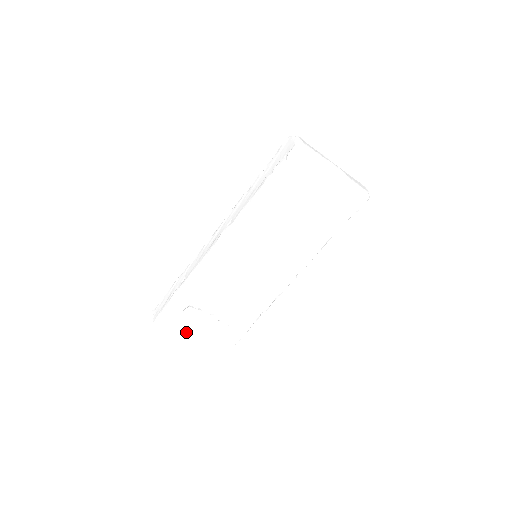
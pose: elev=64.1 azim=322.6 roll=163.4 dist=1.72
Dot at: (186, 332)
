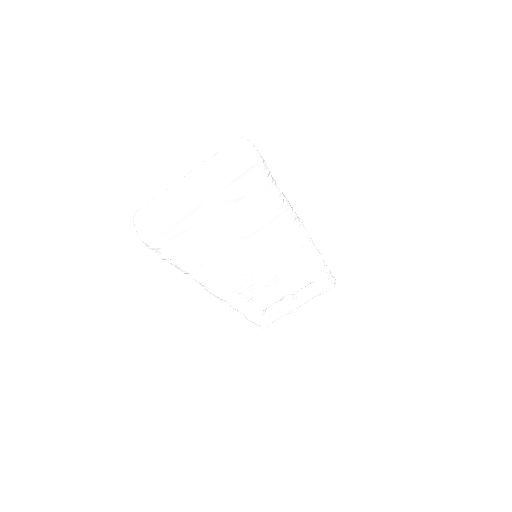
Dot at: (288, 312)
